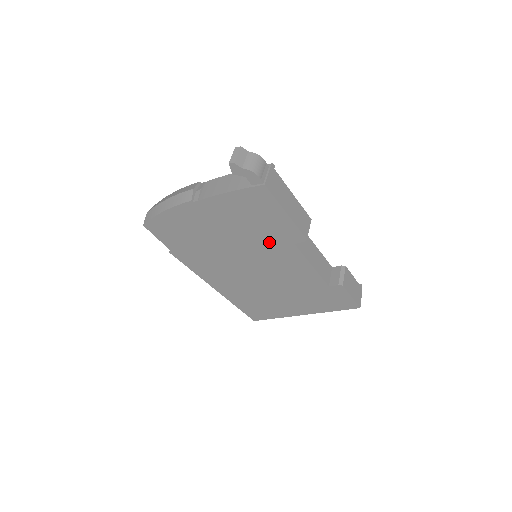
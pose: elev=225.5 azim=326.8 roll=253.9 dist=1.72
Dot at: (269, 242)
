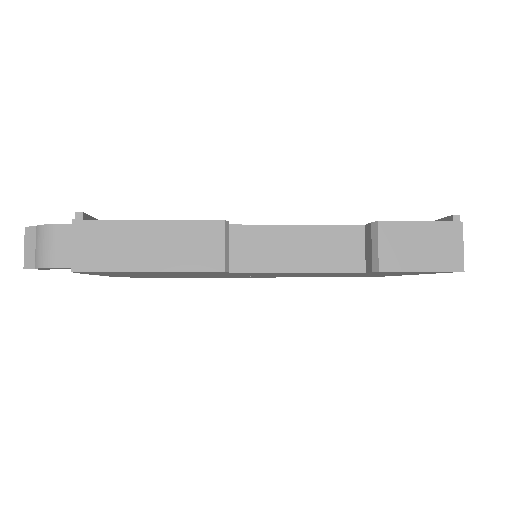
Dot at: occluded
